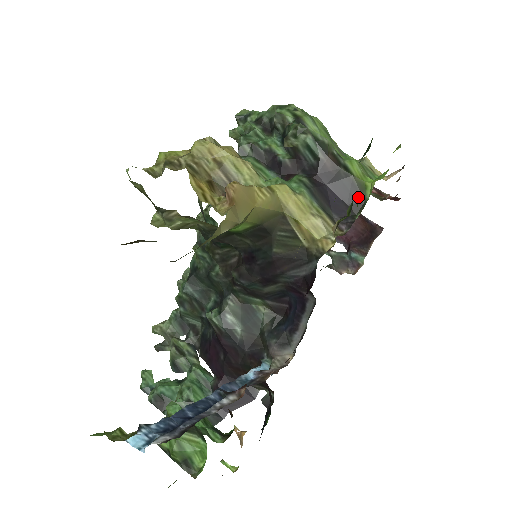
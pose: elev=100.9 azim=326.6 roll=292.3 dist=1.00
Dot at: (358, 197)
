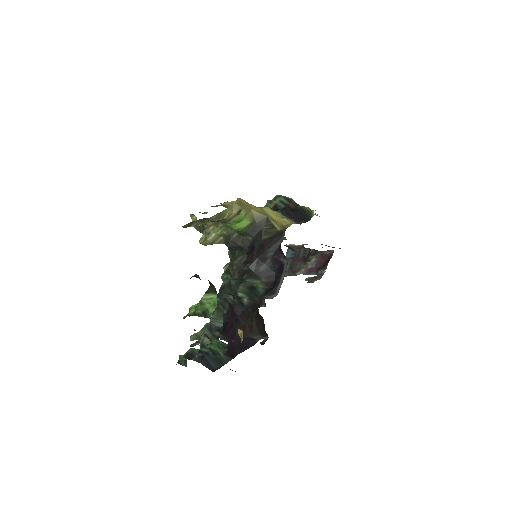
Dot at: (308, 216)
